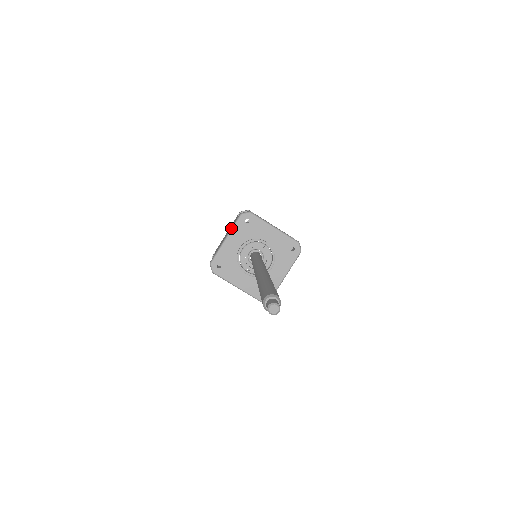
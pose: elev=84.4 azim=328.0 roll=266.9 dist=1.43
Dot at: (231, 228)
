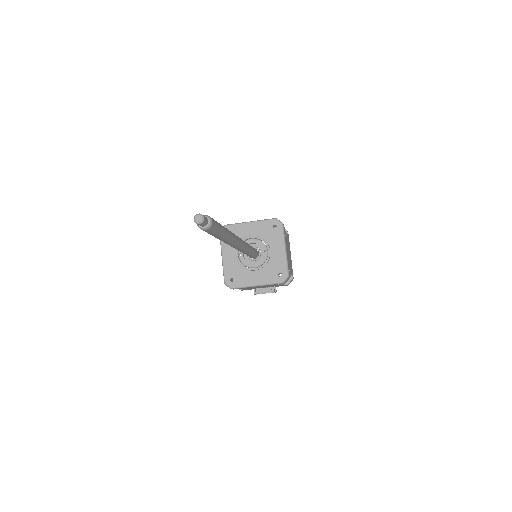
Dot at: occluded
